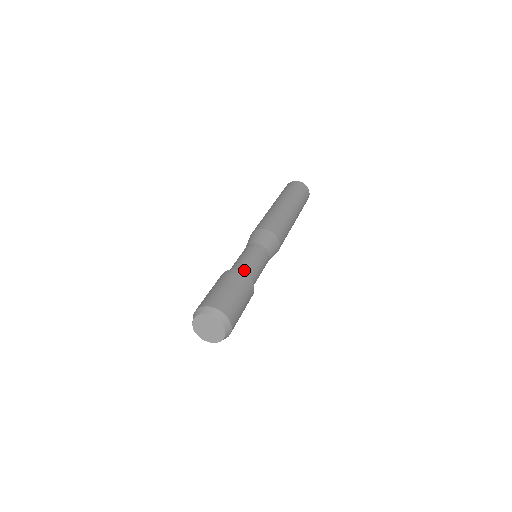
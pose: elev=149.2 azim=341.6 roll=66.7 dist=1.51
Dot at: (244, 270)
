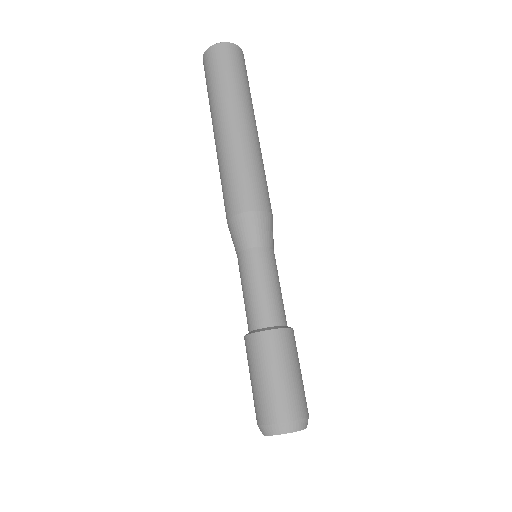
Dot at: (270, 318)
